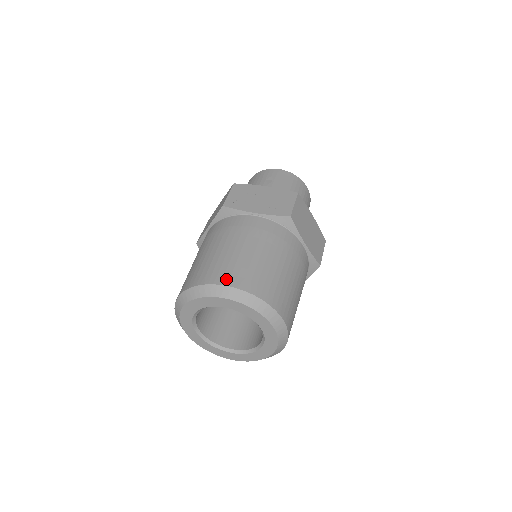
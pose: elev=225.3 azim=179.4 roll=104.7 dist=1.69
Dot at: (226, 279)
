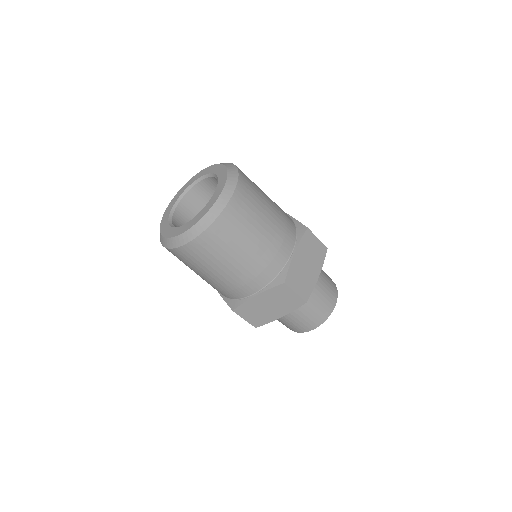
Dot at: occluded
